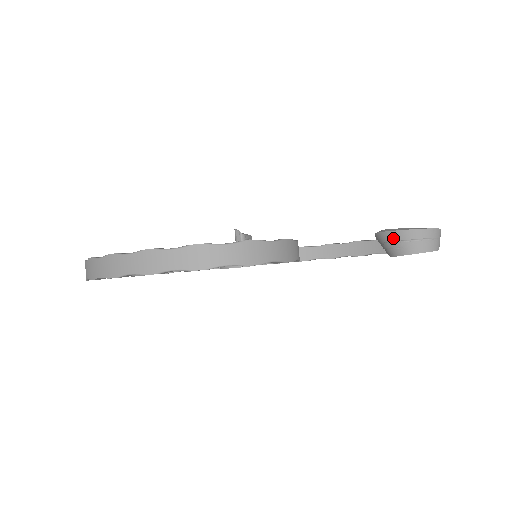
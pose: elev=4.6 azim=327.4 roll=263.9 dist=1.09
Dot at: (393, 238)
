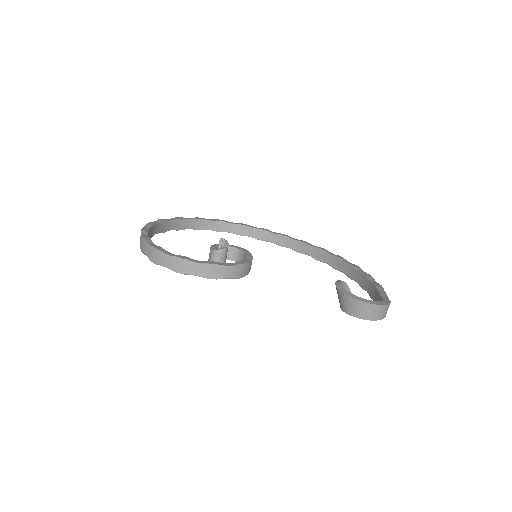
Dot at: (337, 292)
